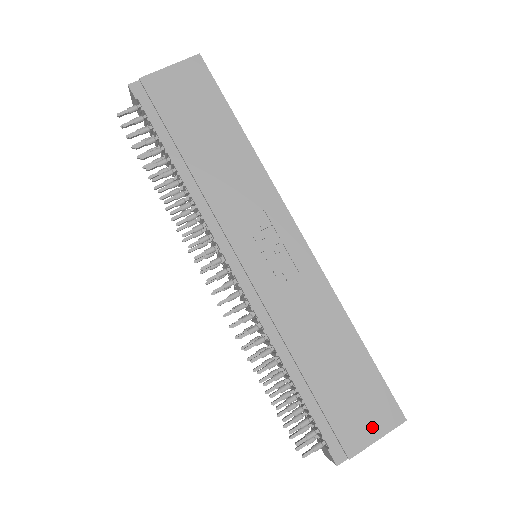
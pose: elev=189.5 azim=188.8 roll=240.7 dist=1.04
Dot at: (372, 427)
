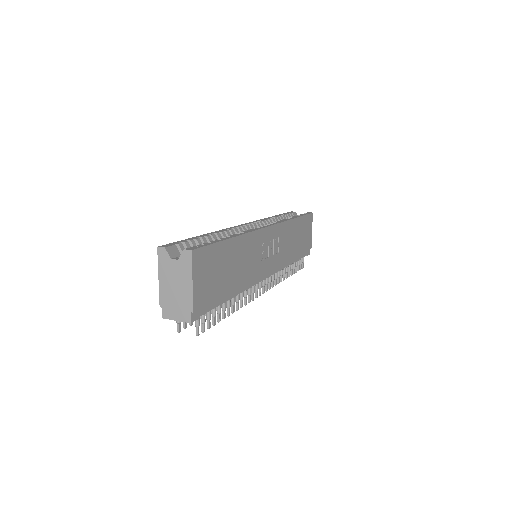
Dot at: (310, 231)
